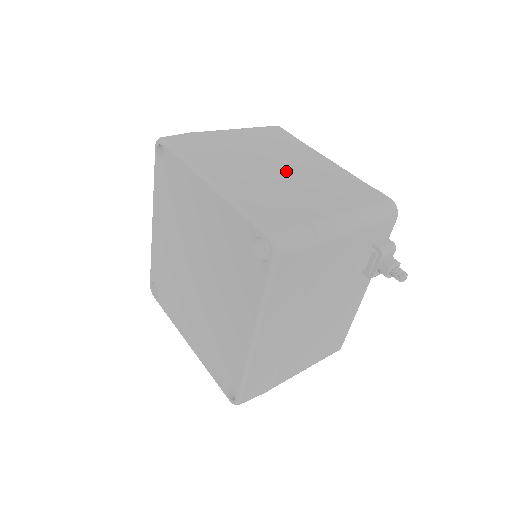
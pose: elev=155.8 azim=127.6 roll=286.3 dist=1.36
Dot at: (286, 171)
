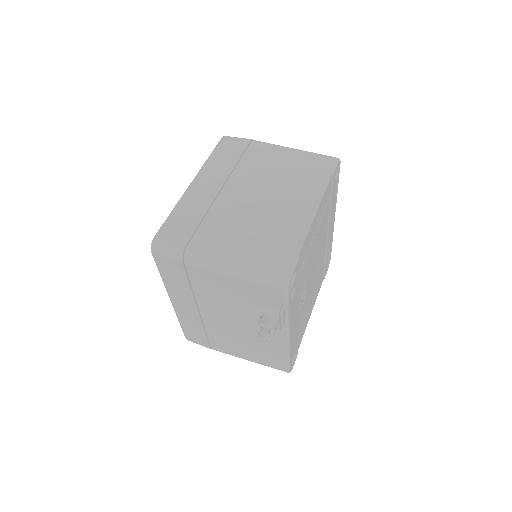
Dot at: (252, 202)
